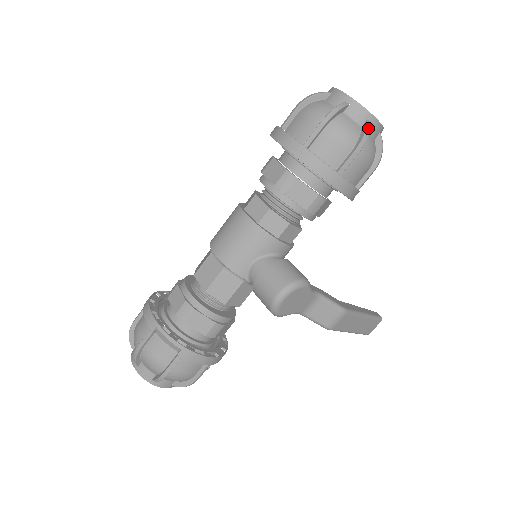
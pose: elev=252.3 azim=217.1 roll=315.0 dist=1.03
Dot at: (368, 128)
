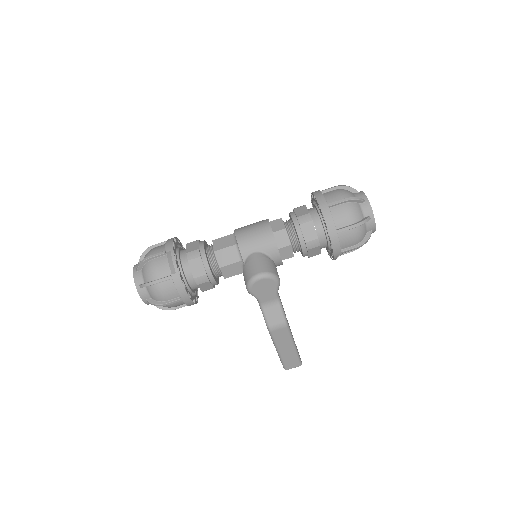
Dot at: (367, 219)
